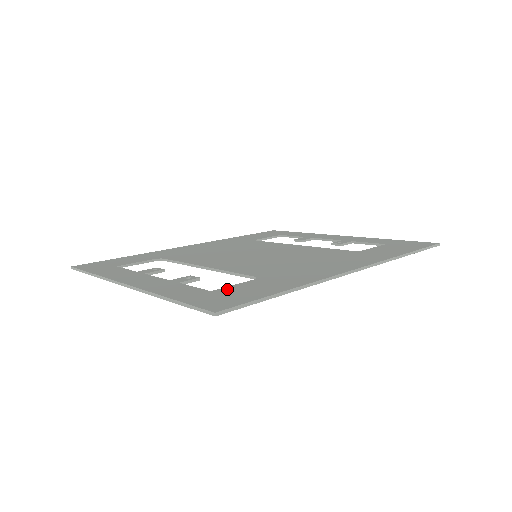
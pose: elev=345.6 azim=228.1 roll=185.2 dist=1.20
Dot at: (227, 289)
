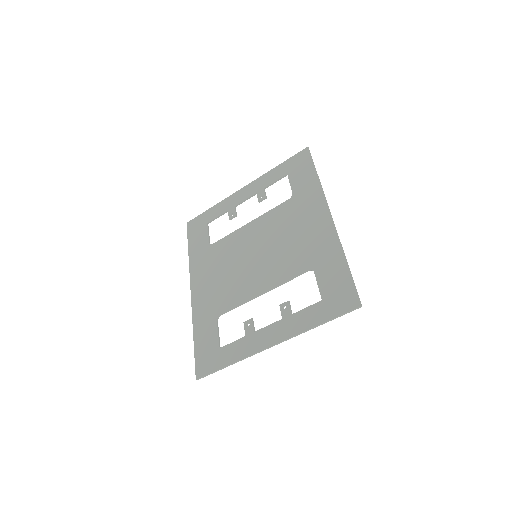
Dot at: (324, 291)
